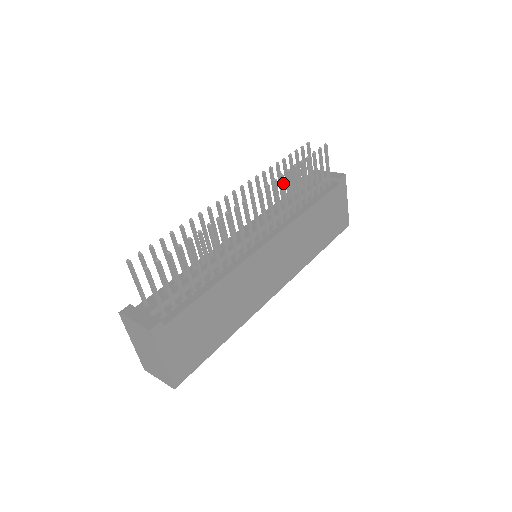
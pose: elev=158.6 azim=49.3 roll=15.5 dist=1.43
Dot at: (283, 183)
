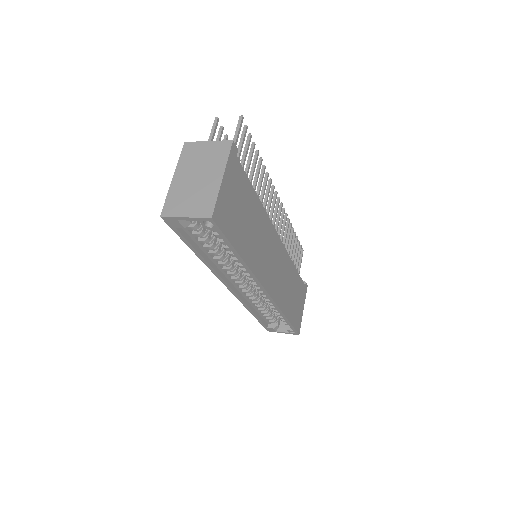
Dot at: (288, 225)
